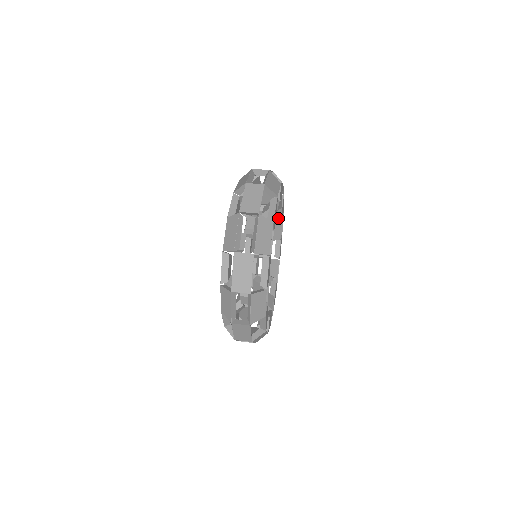
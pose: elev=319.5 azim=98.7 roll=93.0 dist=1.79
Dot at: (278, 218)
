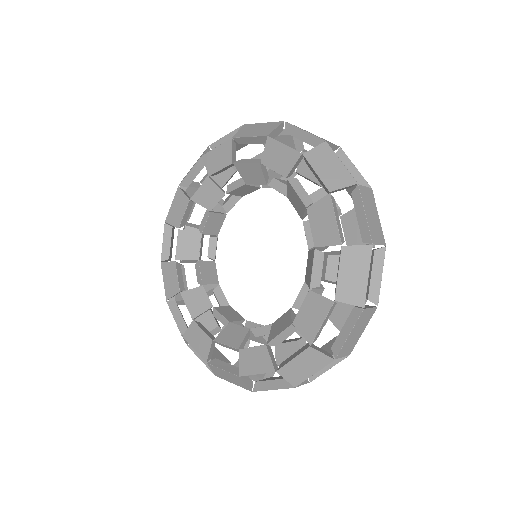
Dot at: occluded
